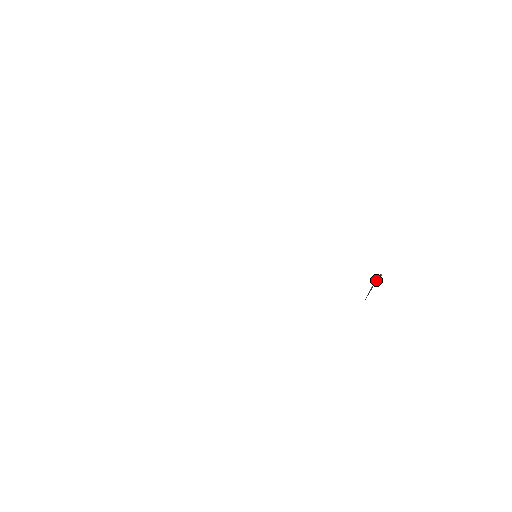
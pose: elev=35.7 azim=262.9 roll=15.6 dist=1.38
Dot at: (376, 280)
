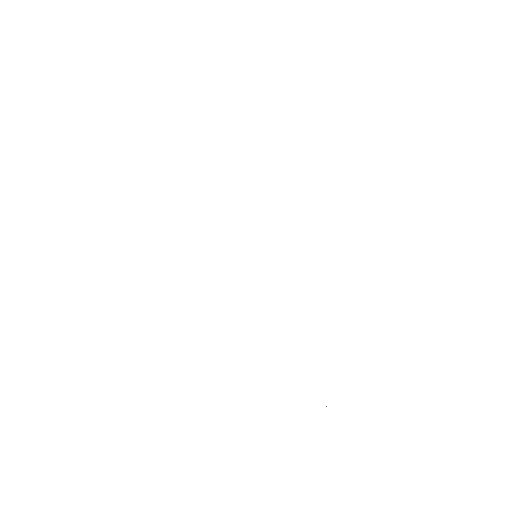
Dot at: occluded
